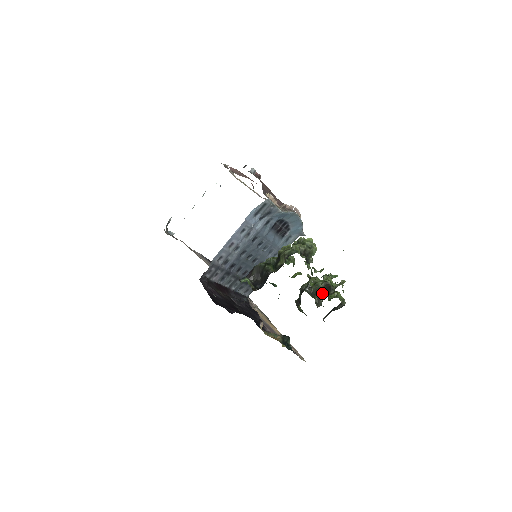
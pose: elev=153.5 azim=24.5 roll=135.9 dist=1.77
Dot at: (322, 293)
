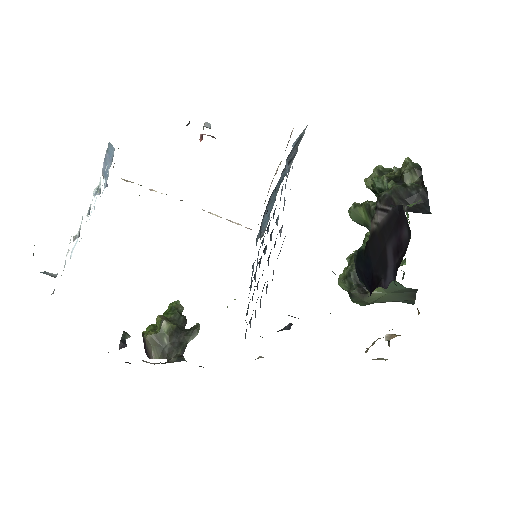
Dot at: occluded
